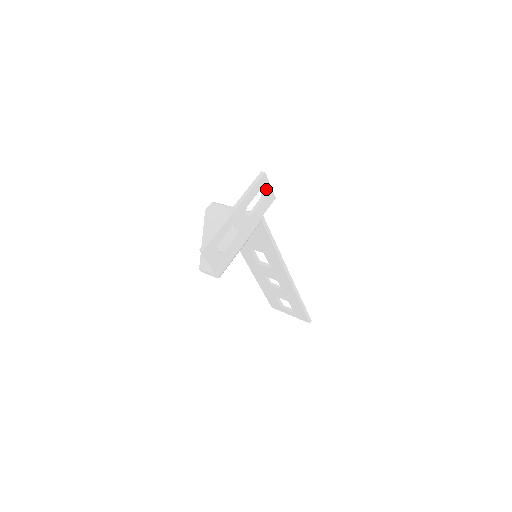
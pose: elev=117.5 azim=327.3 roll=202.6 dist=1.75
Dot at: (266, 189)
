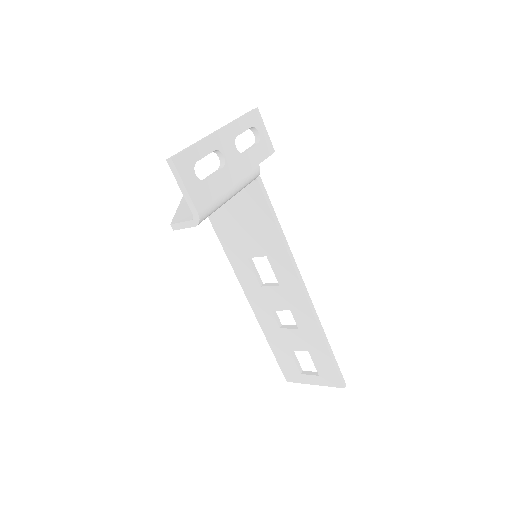
Dot at: (261, 131)
